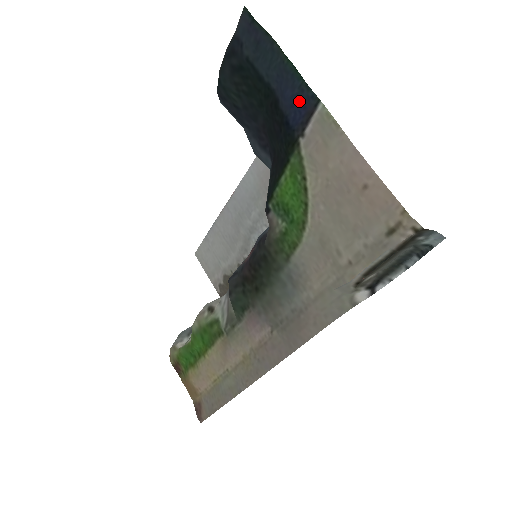
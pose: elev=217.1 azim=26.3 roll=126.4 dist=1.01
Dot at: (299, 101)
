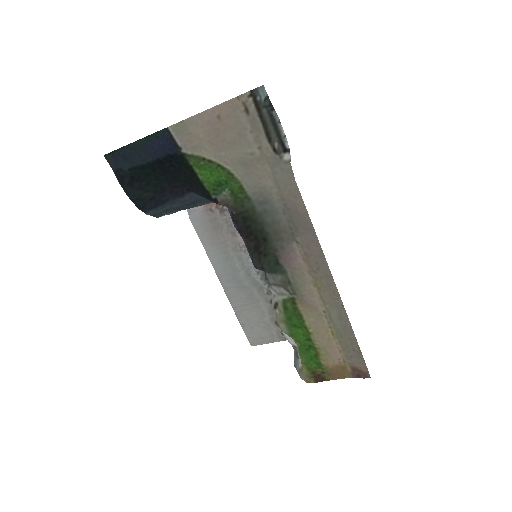
Dot at: (162, 142)
